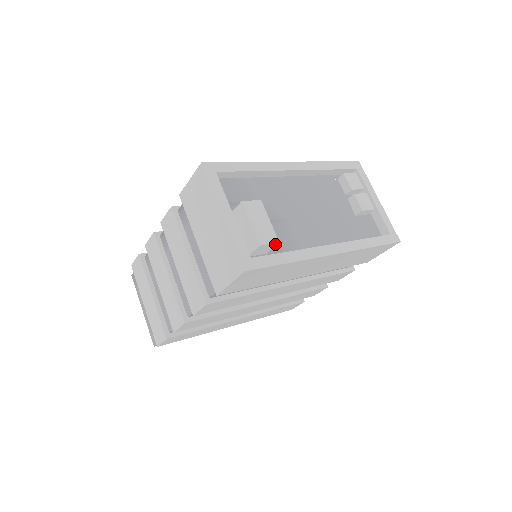
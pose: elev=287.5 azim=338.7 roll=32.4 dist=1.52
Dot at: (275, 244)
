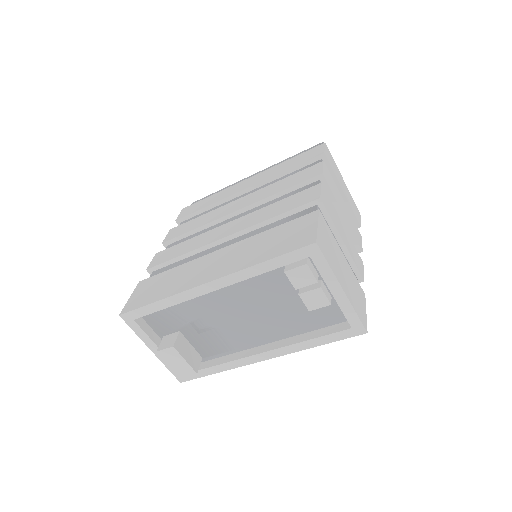
Dot at: (195, 372)
